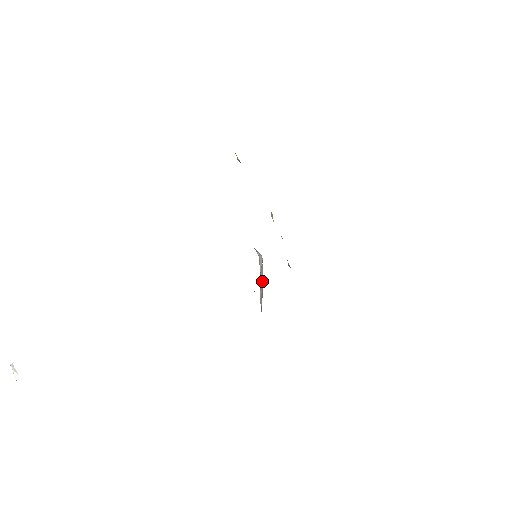
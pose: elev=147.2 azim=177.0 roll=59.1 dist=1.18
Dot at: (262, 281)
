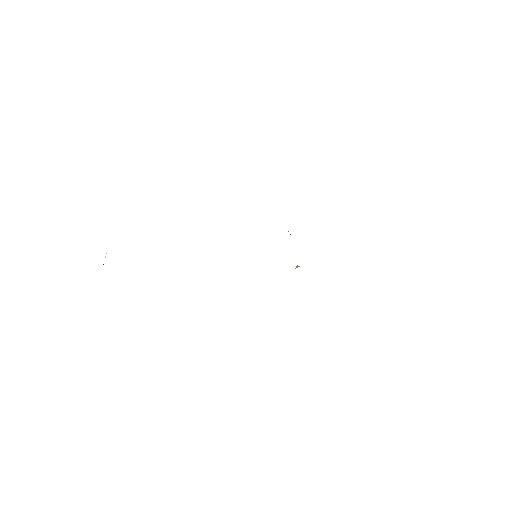
Dot at: occluded
